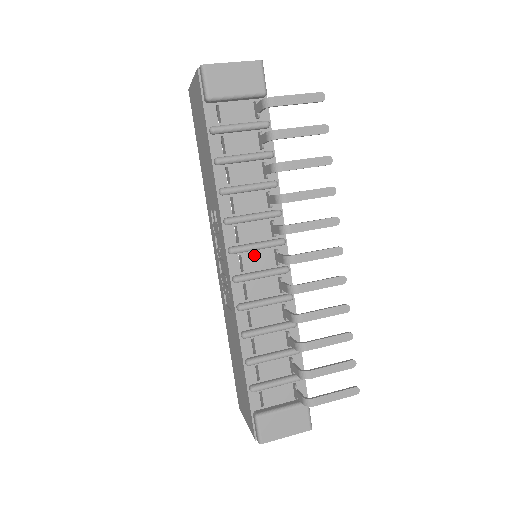
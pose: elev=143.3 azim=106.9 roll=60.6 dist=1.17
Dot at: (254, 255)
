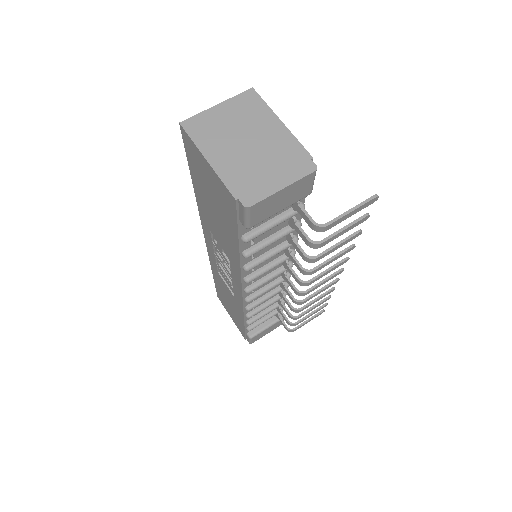
Dot at: occluded
